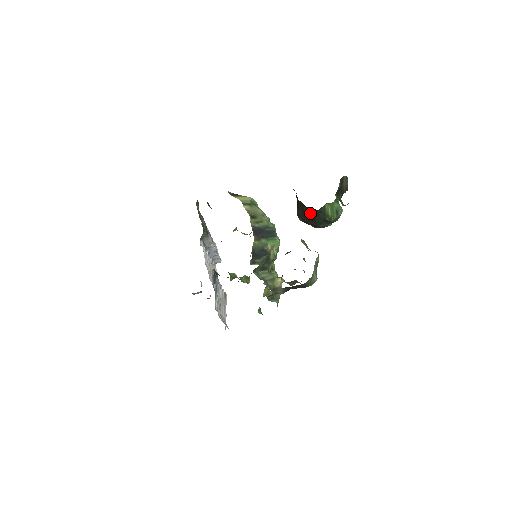
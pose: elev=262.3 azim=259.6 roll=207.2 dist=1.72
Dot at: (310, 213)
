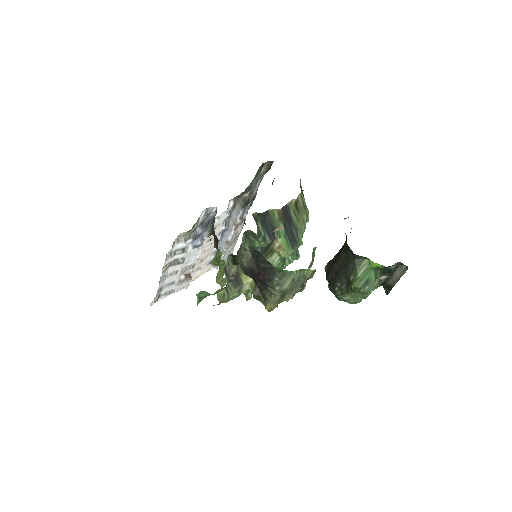
Dot at: (343, 260)
